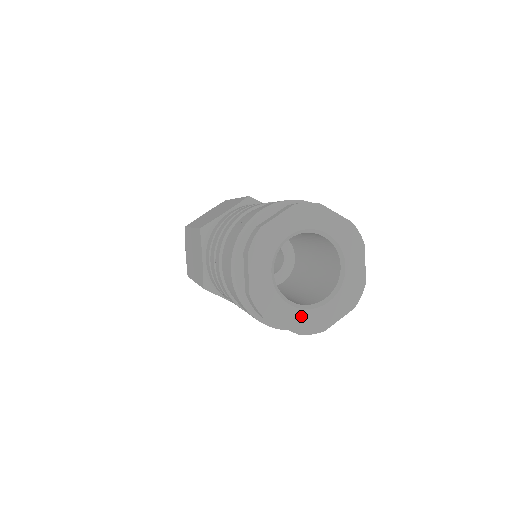
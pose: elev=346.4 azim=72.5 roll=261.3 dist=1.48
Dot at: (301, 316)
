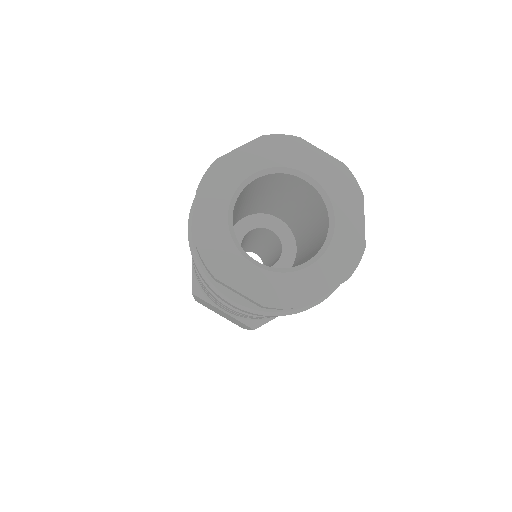
Dot at: (268, 281)
